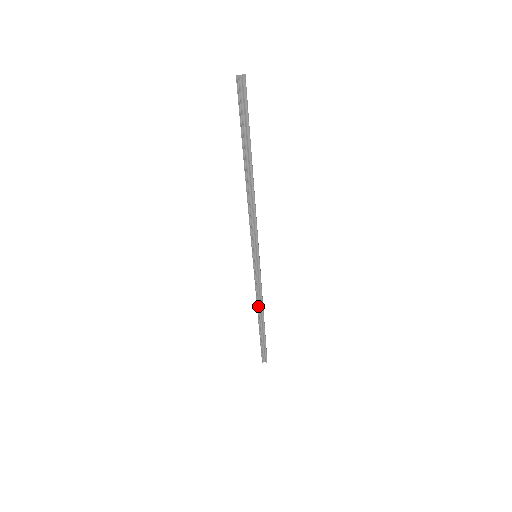
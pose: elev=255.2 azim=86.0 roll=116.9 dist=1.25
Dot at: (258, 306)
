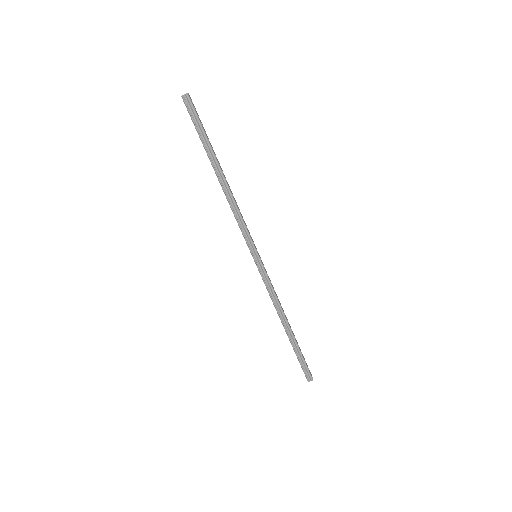
Dot at: (278, 311)
